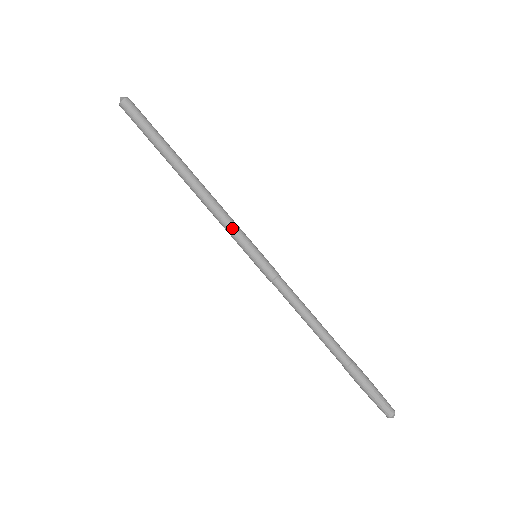
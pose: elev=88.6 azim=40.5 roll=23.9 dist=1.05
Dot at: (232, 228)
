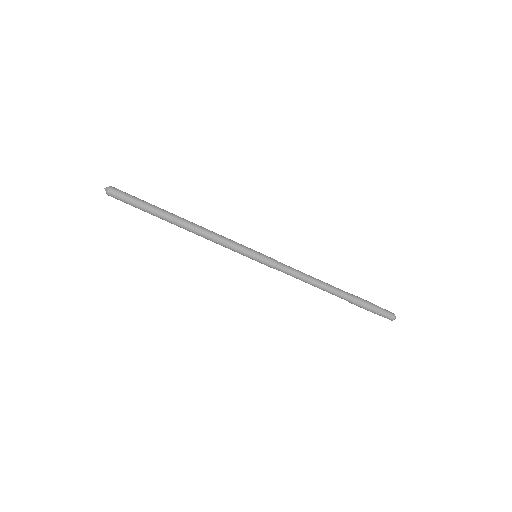
Dot at: (230, 247)
